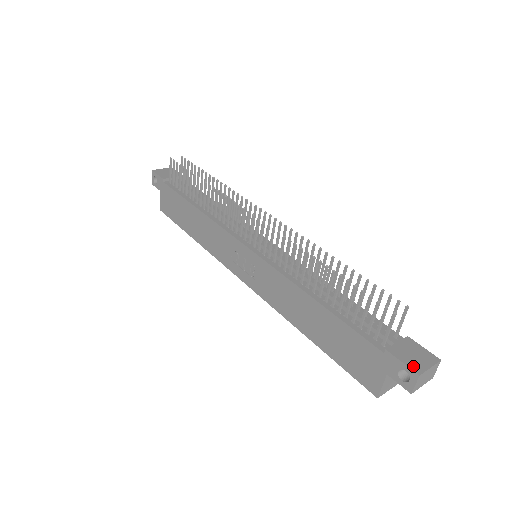
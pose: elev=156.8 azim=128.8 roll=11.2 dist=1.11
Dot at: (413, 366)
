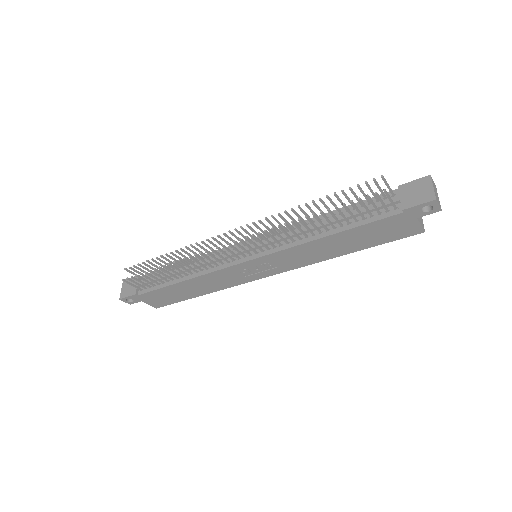
Dot at: (426, 199)
